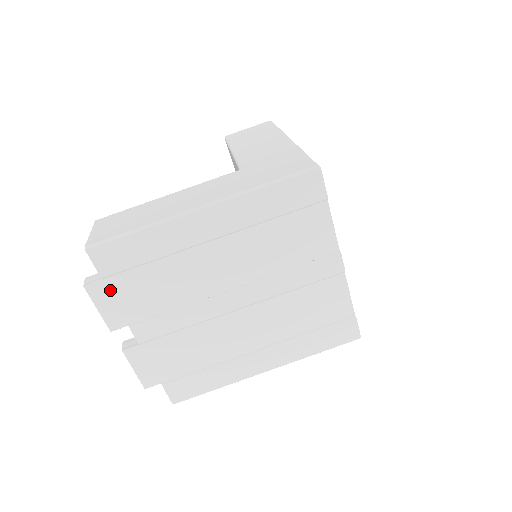
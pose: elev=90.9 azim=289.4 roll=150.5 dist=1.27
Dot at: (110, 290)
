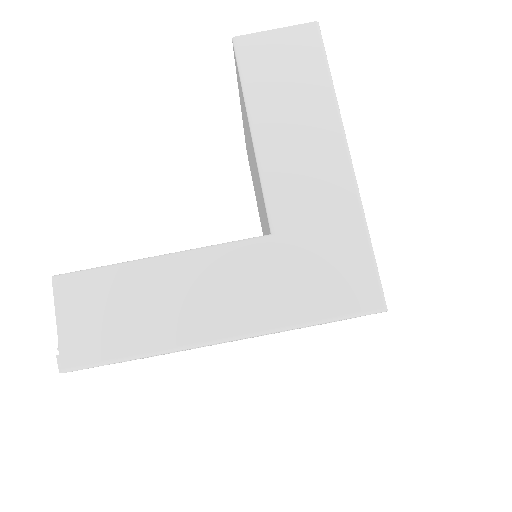
Dot at: occluded
